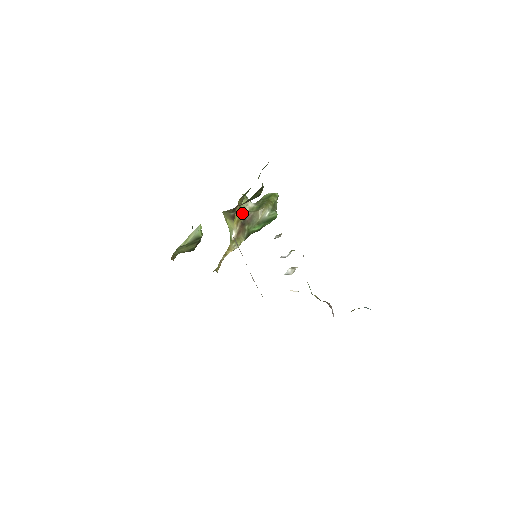
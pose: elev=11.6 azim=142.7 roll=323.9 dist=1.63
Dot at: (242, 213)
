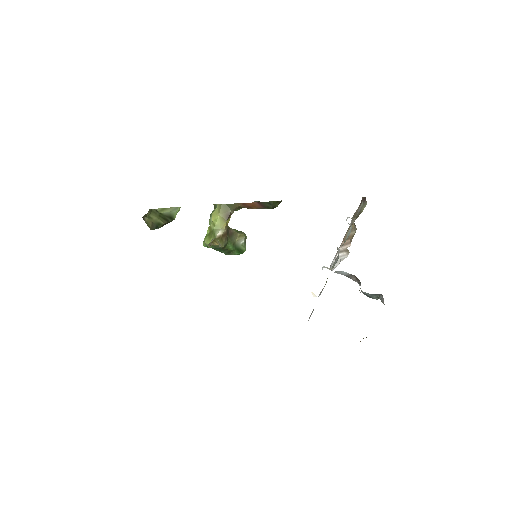
Dot at: occluded
